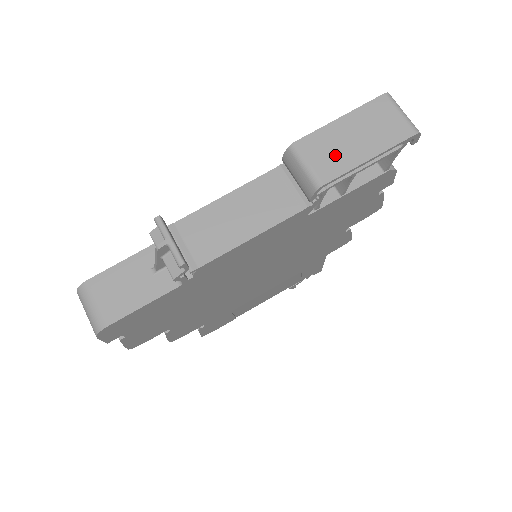
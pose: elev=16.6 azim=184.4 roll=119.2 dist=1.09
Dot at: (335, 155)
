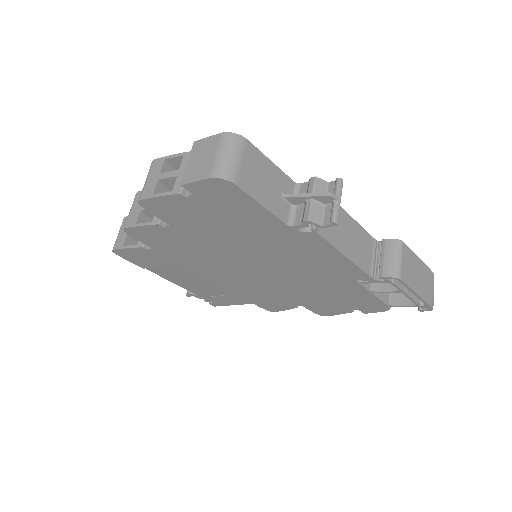
Dot at: (411, 273)
